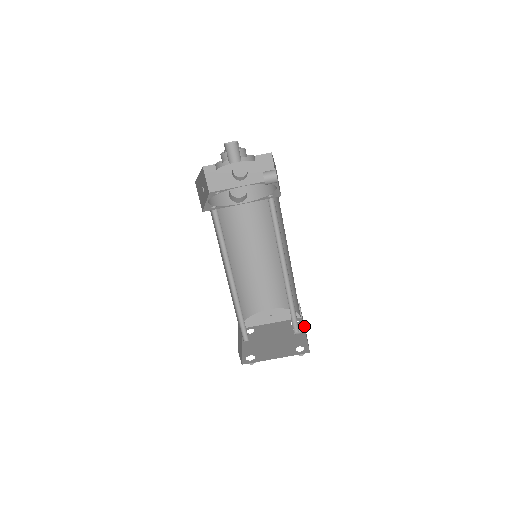
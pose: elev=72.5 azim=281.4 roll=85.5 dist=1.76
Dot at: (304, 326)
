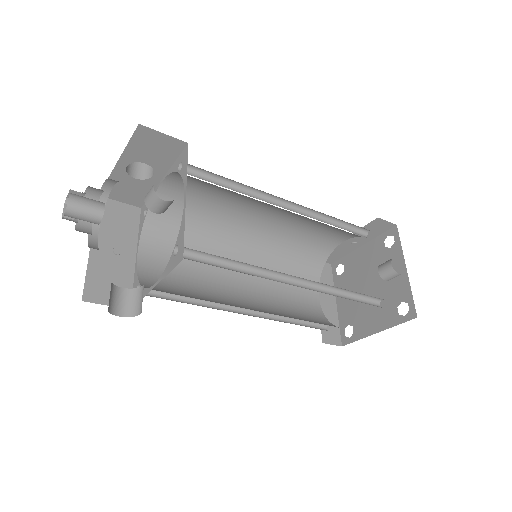
Dot at: (394, 271)
